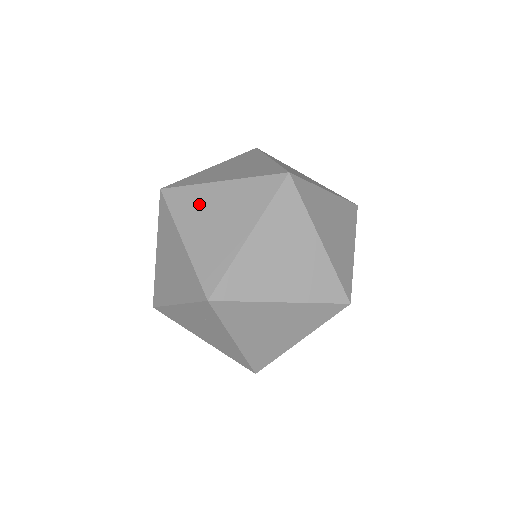
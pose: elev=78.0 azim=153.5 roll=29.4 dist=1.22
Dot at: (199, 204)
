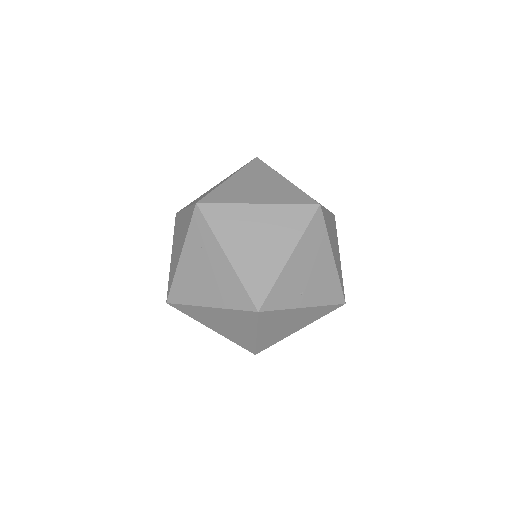
Dot at: (199, 197)
